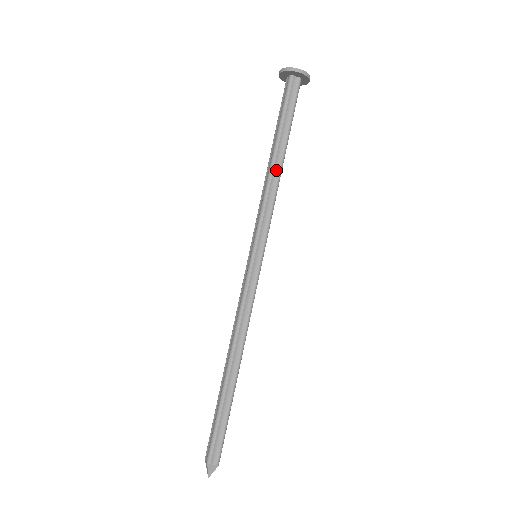
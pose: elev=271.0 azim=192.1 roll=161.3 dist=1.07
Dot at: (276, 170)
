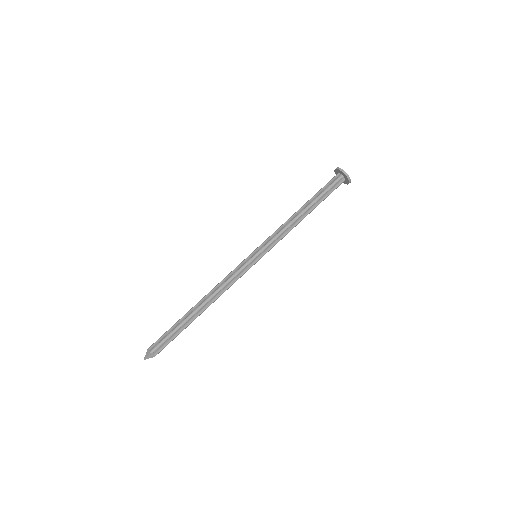
Dot at: (300, 219)
